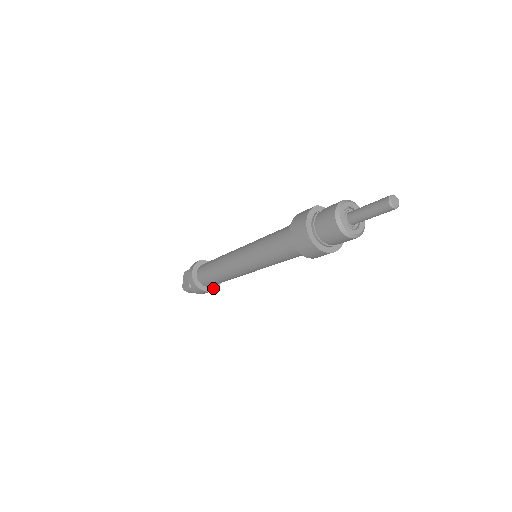
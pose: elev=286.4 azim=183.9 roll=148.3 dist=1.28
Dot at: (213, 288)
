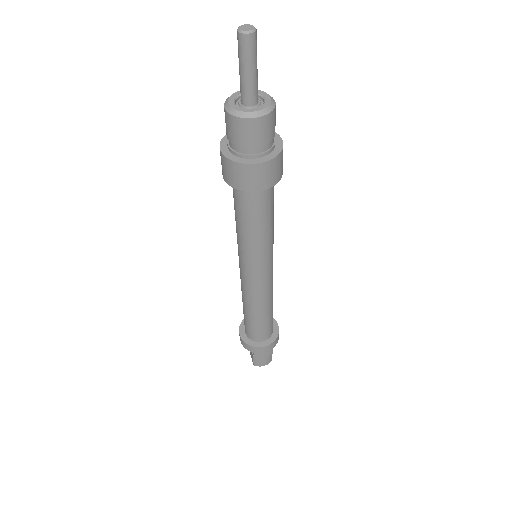
Dot at: (272, 339)
